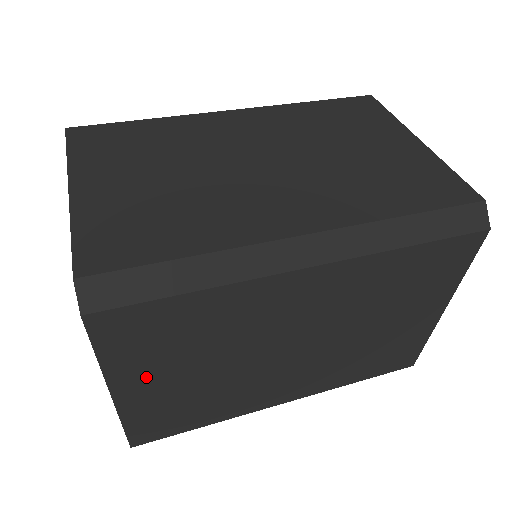
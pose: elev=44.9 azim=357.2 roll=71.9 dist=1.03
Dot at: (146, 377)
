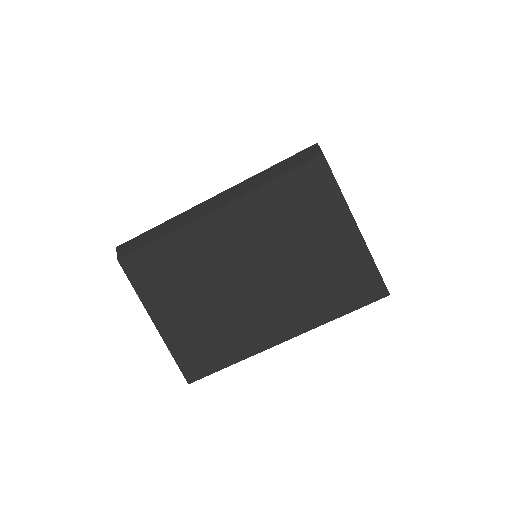
Dot at: (167, 307)
